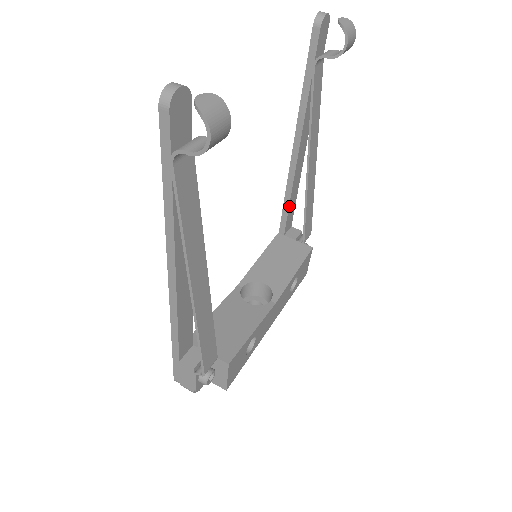
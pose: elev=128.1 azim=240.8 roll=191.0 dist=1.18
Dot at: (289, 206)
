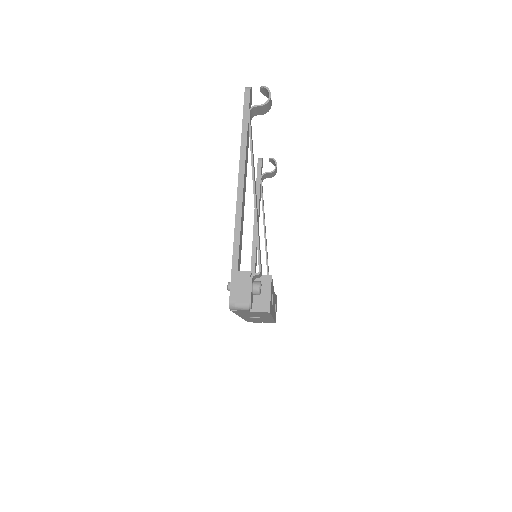
Dot at: (255, 269)
